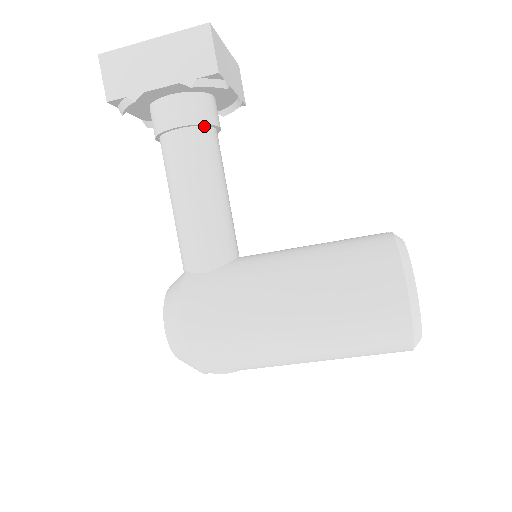
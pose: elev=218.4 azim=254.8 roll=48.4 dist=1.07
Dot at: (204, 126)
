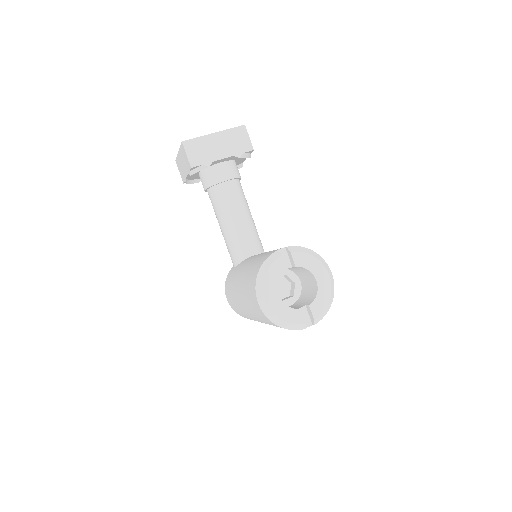
Dot at: (216, 185)
